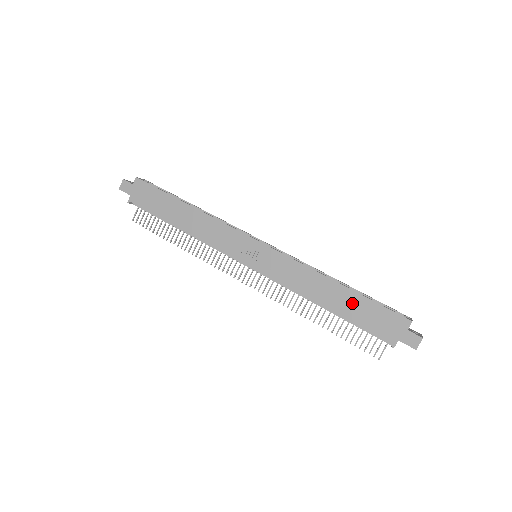
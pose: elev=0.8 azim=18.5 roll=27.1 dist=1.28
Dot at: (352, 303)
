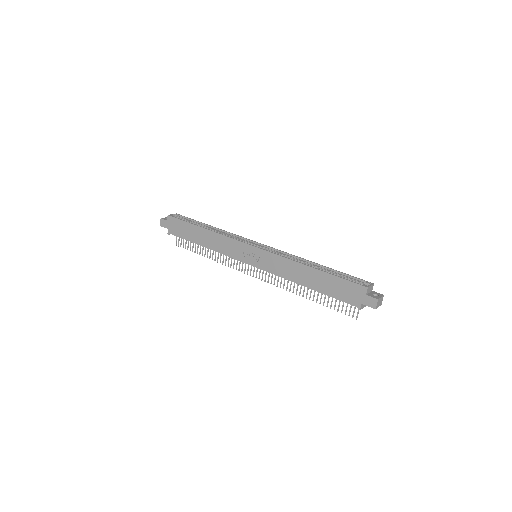
Dot at: (324, 281)
